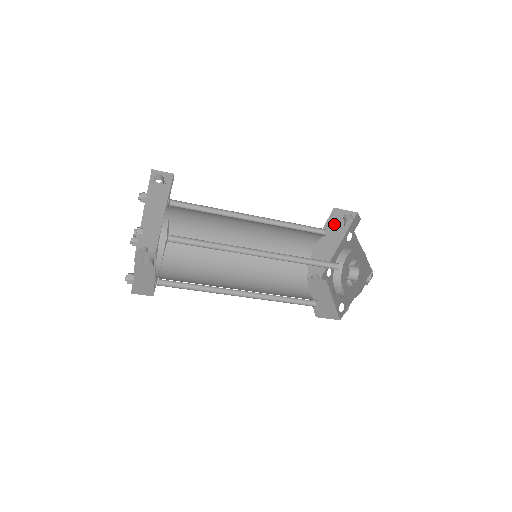
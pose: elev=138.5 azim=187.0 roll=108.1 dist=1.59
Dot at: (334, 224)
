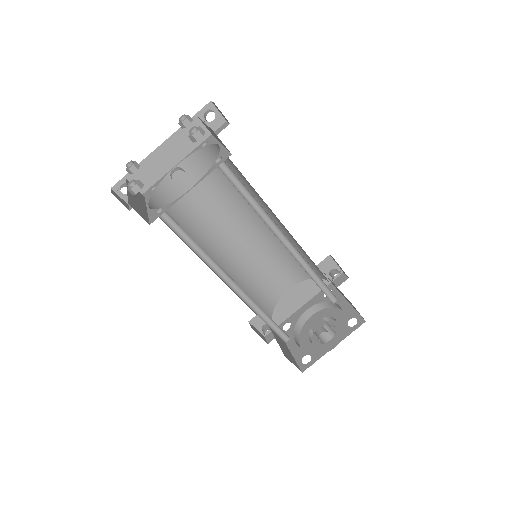
Dot at: occluded
